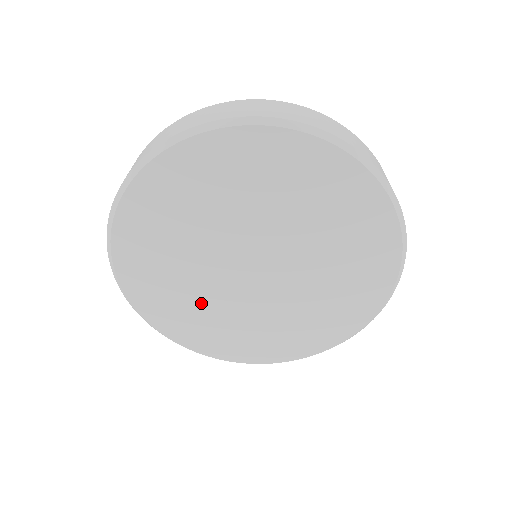
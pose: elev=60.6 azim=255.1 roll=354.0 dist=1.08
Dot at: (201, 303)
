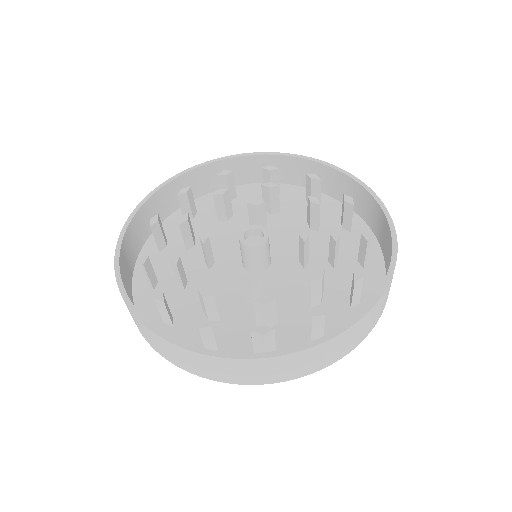
Dot at: occluded
